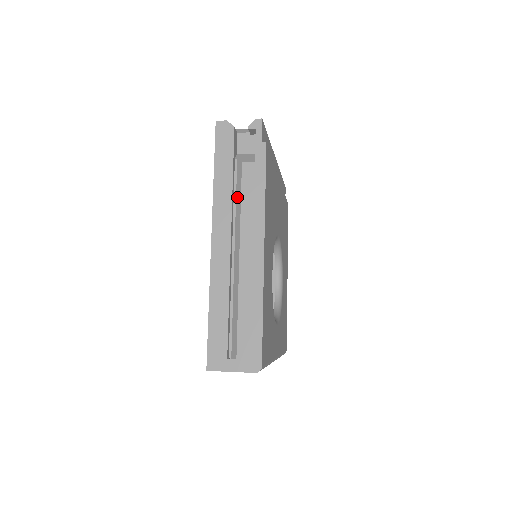
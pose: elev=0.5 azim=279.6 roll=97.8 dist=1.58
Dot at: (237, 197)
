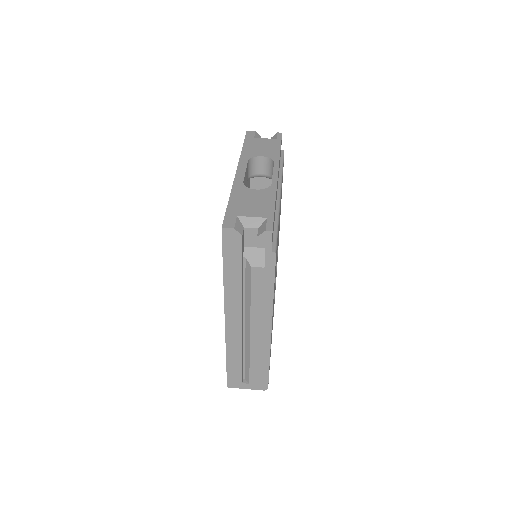
Dot at: (246, 289)
